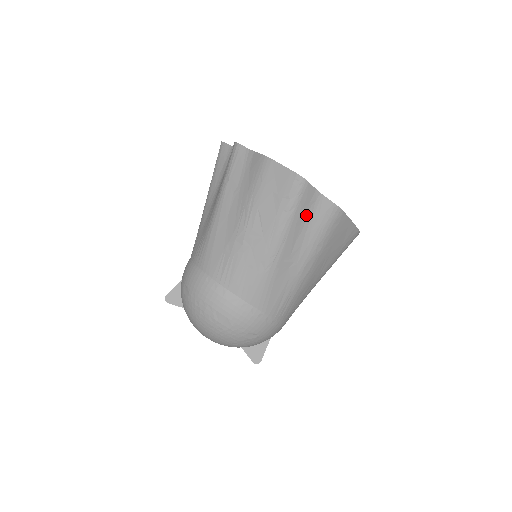
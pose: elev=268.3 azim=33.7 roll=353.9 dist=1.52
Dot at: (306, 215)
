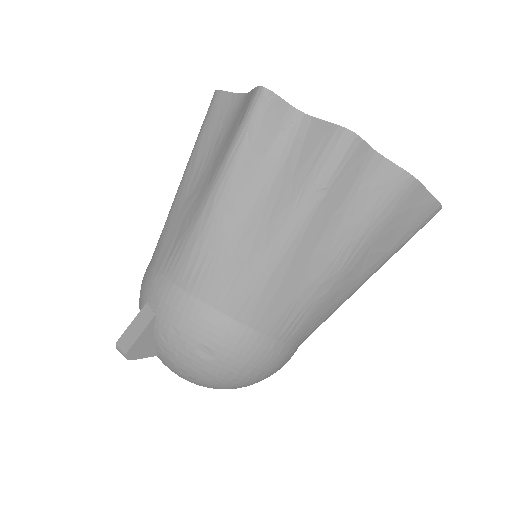
Dot at: occluded
